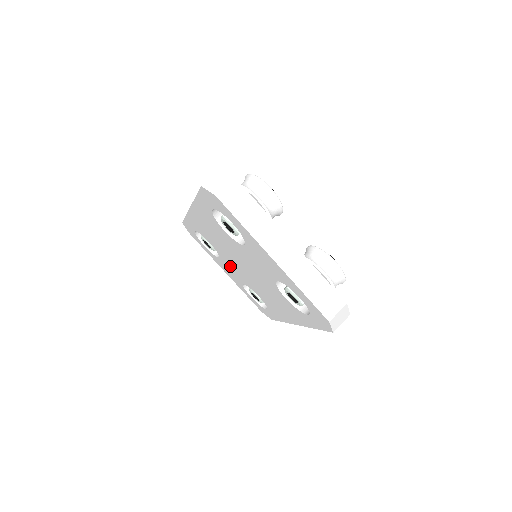
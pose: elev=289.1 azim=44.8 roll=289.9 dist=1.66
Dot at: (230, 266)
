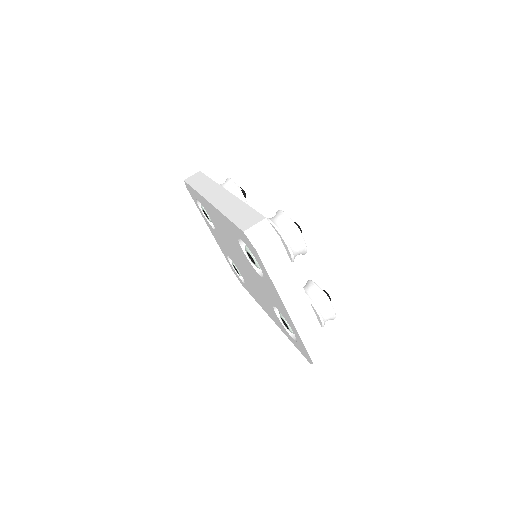
Dot at: (223, 243)
